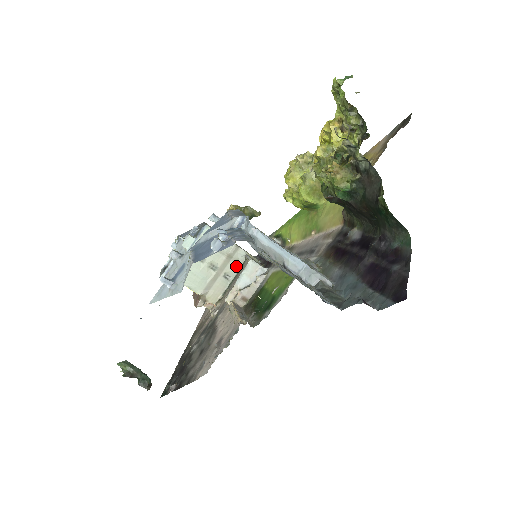
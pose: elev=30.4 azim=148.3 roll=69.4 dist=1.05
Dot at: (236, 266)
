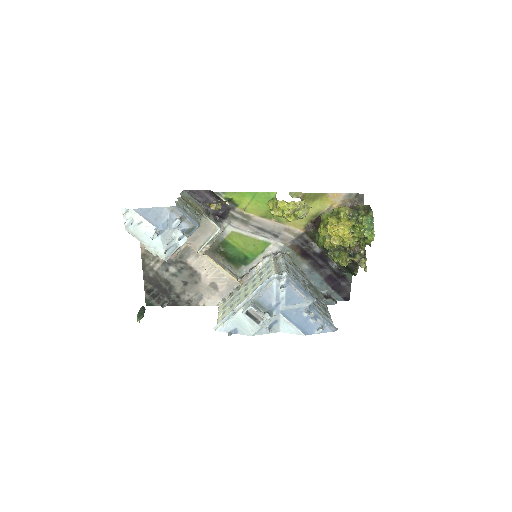
Dot at: occluded
